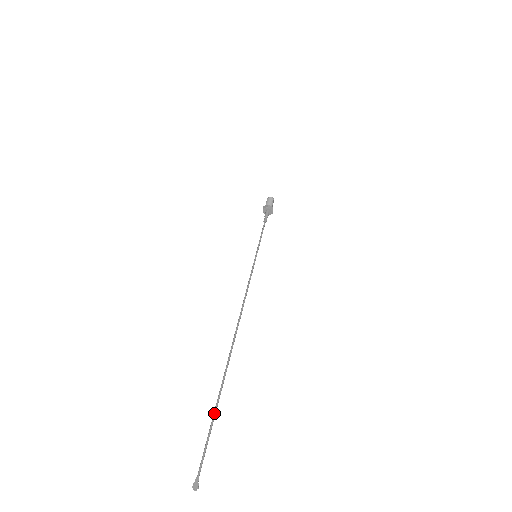
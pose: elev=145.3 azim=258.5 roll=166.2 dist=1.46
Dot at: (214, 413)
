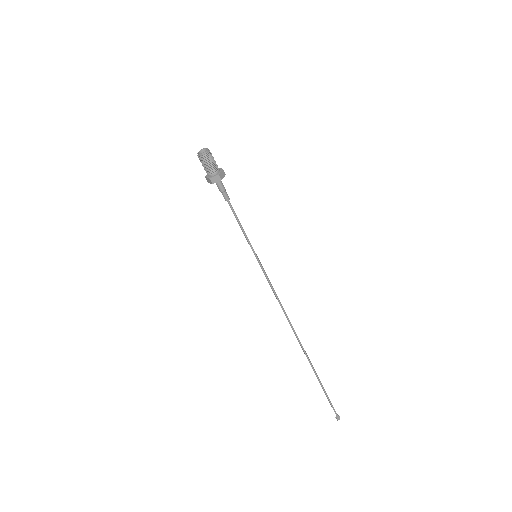
Dot at: (323, 389)
